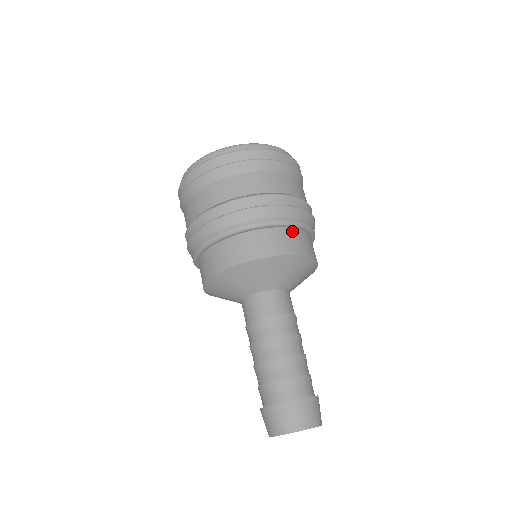
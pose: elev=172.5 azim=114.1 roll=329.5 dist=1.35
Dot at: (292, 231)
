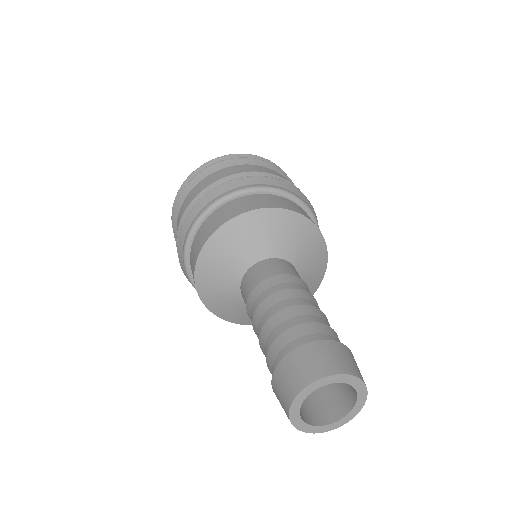
Dot at: (291, 202)
